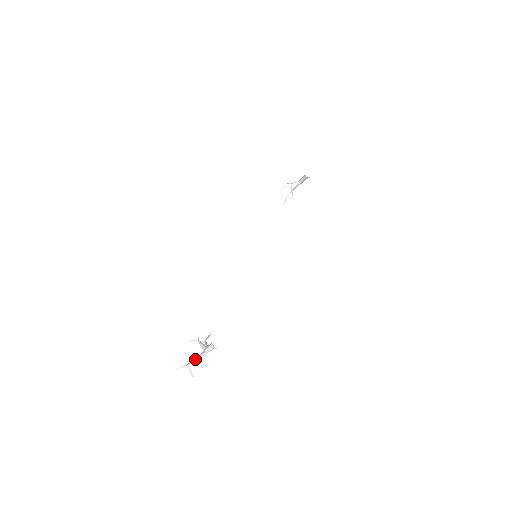
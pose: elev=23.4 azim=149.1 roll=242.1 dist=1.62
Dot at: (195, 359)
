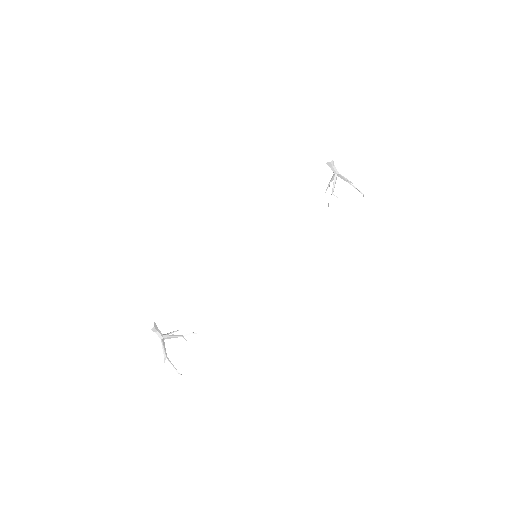
Dot at: (163, 349)
